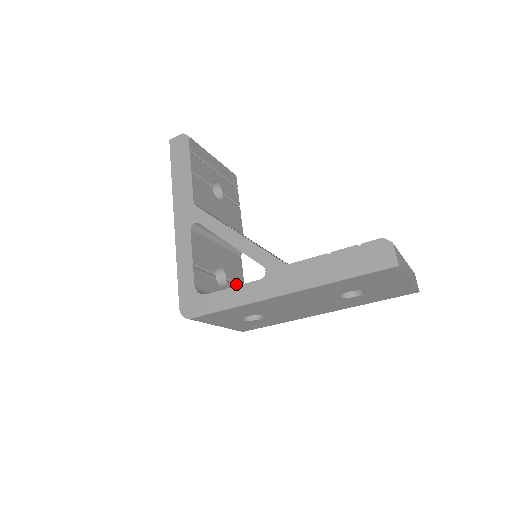
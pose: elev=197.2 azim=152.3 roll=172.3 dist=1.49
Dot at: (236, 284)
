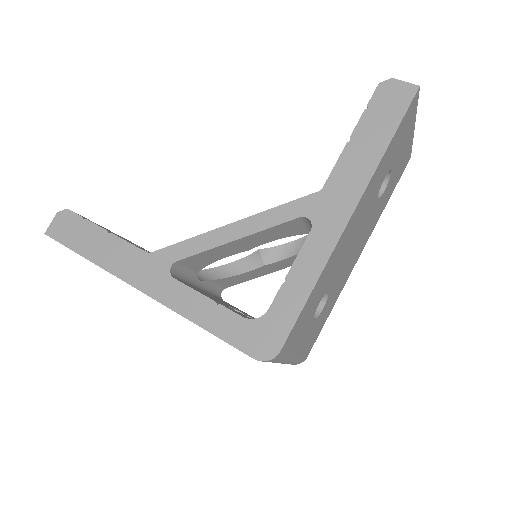
Dot at: occluded
